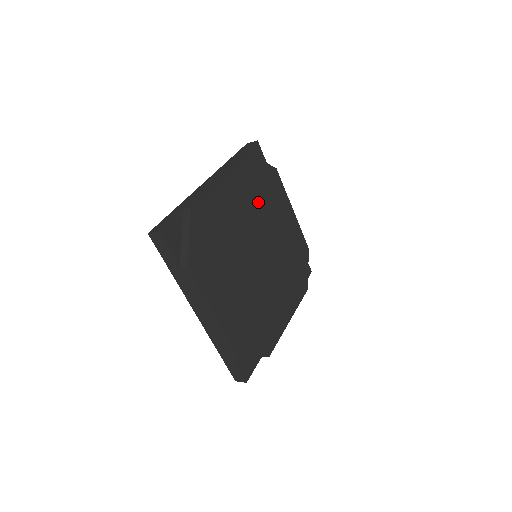
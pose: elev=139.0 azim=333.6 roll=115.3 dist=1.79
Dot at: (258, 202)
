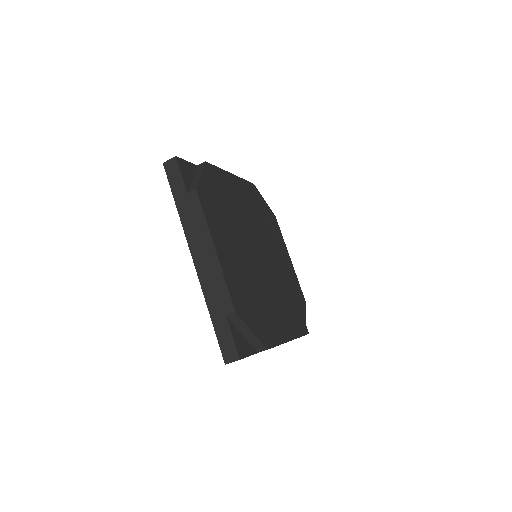
Dot at: (260, 219)
